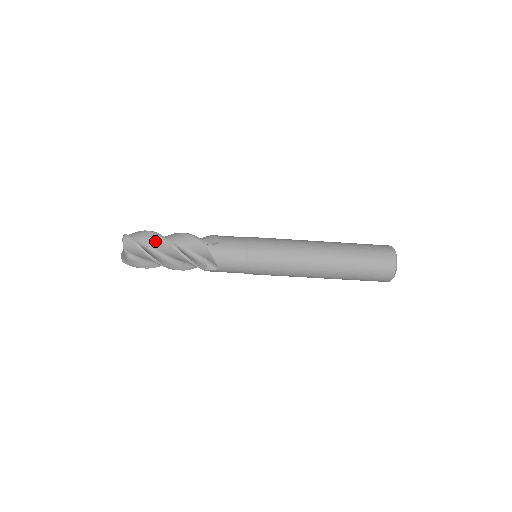
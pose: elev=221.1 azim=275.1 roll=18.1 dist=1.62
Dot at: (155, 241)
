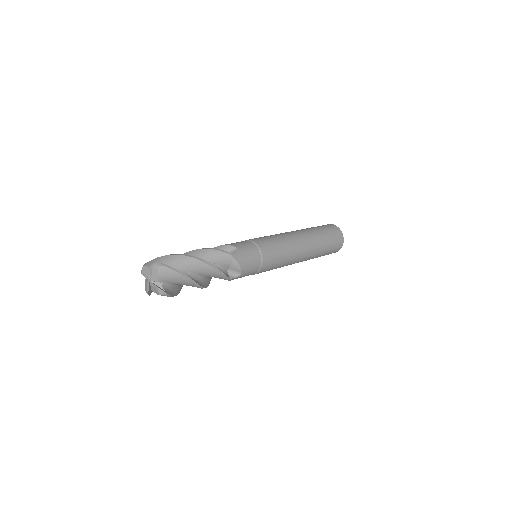
Dot at: (185, 263)
